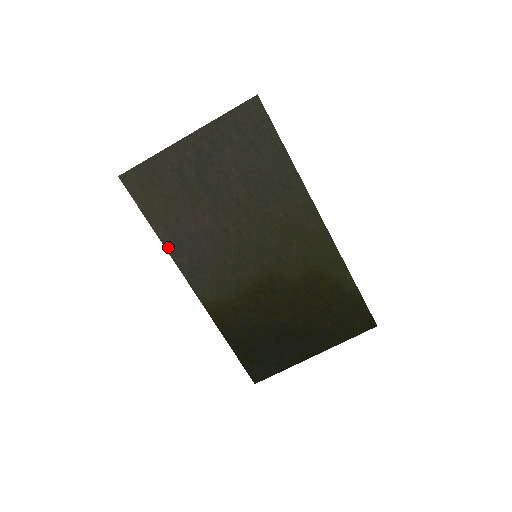
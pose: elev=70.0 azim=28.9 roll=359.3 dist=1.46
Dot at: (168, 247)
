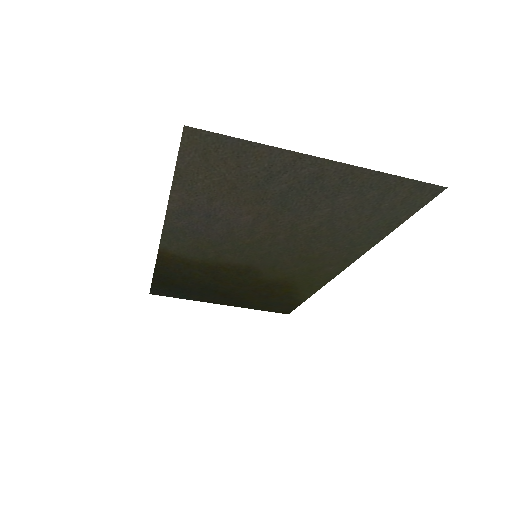
Dot at: (172, 207)
